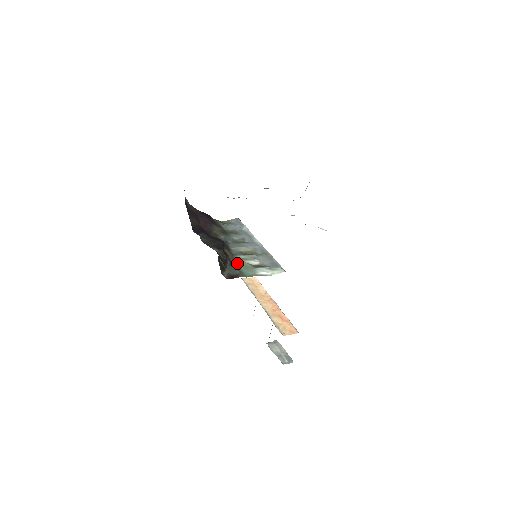
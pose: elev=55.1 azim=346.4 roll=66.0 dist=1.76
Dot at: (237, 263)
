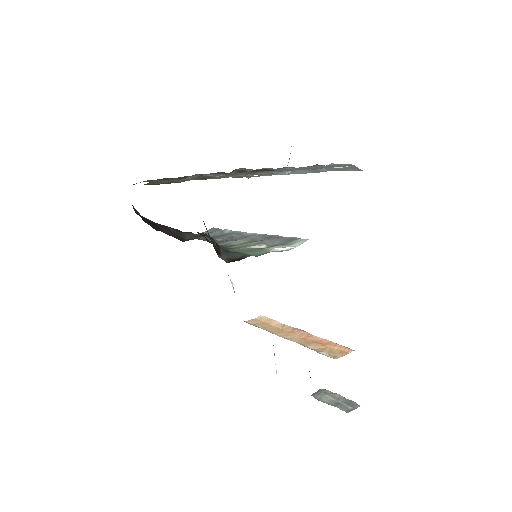
Dot at: (234, 251)
